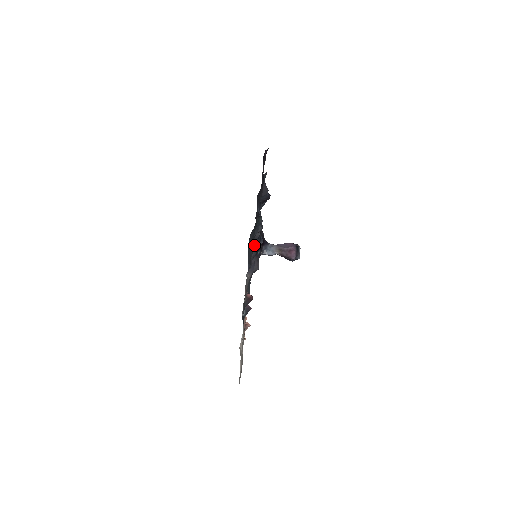
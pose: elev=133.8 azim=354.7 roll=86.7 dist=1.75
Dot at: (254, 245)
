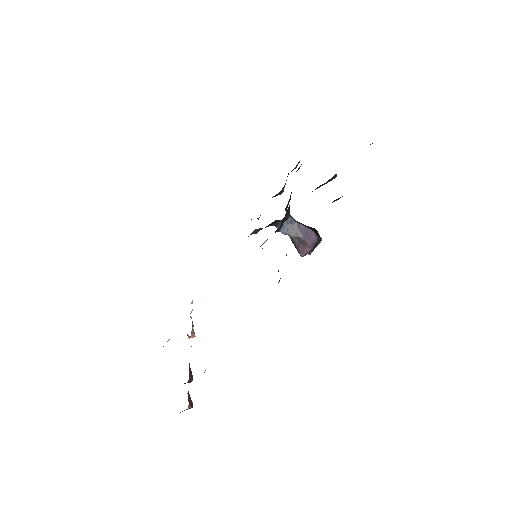
Dot at: (262, 248)
